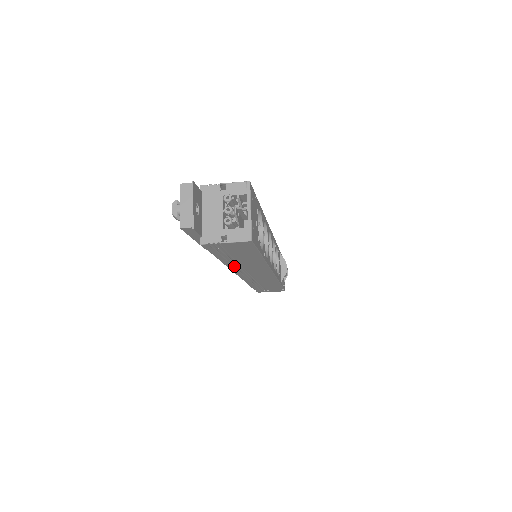
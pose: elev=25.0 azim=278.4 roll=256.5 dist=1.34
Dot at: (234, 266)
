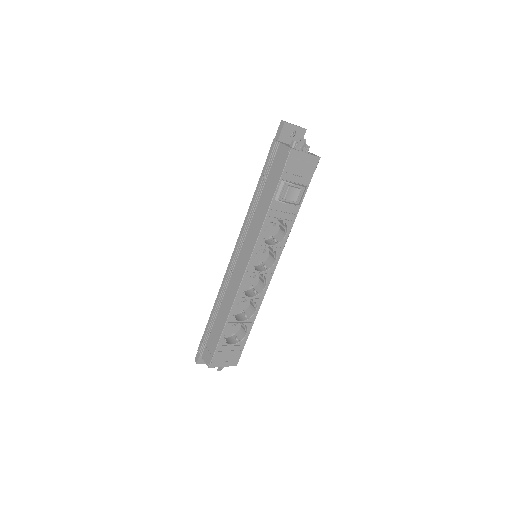
Dot at: occluded
